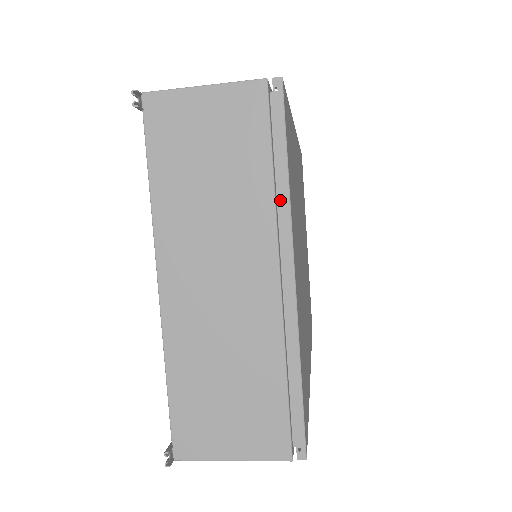
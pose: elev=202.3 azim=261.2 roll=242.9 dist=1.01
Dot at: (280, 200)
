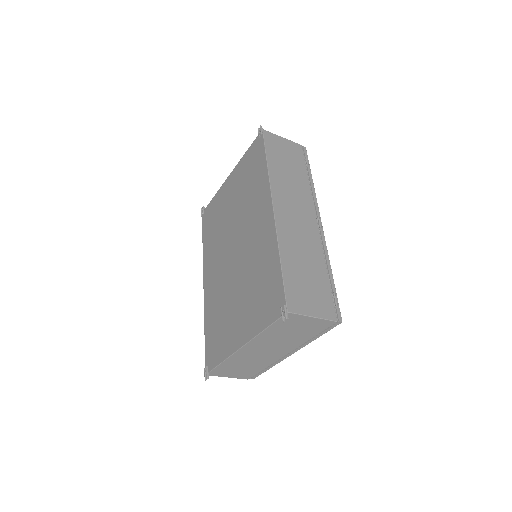
Dot at: (307, 342)
